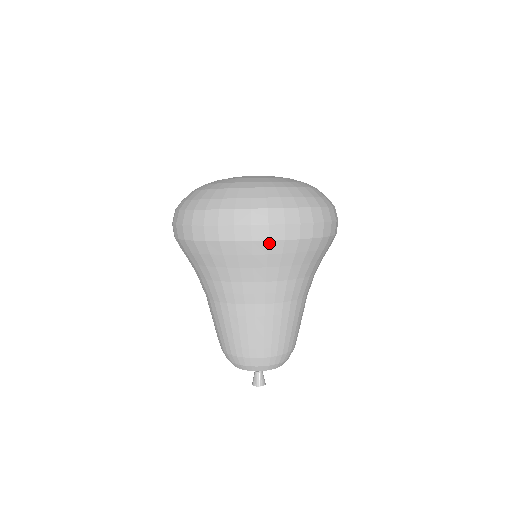
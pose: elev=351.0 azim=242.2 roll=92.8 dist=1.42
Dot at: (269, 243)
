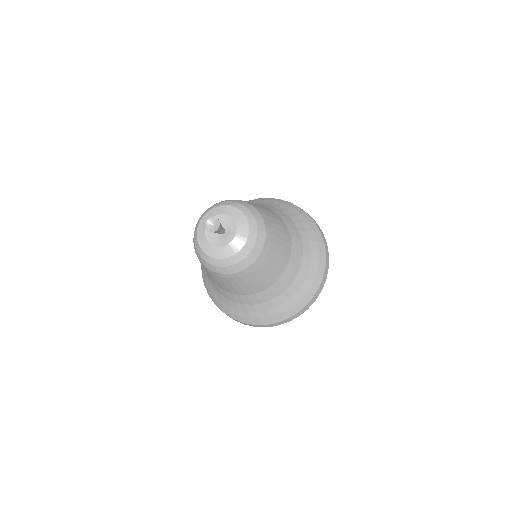
Dot at: occluded
